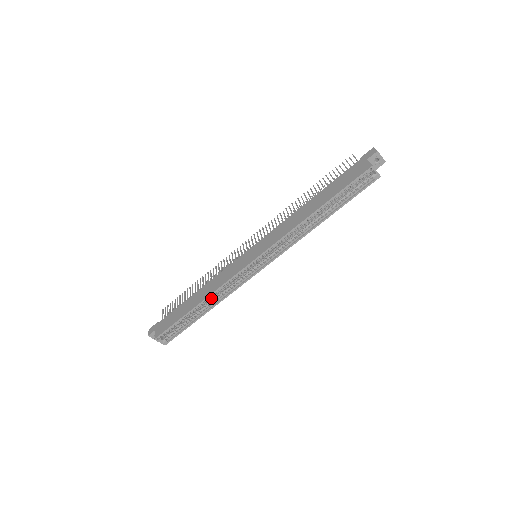
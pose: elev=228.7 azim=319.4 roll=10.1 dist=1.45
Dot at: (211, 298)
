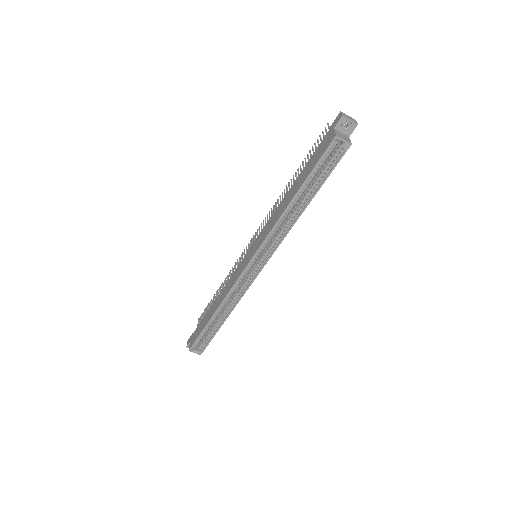
Dot at: (226, 305)
